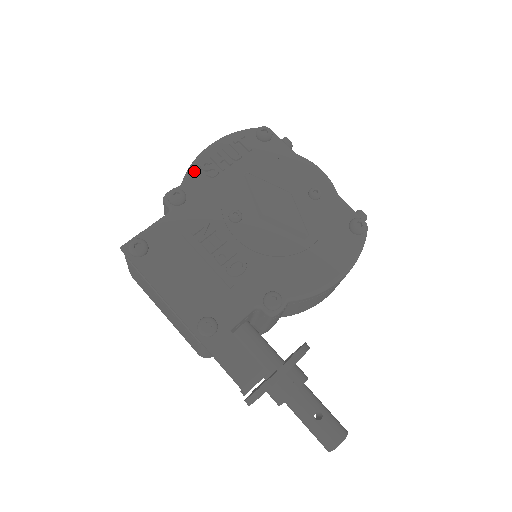
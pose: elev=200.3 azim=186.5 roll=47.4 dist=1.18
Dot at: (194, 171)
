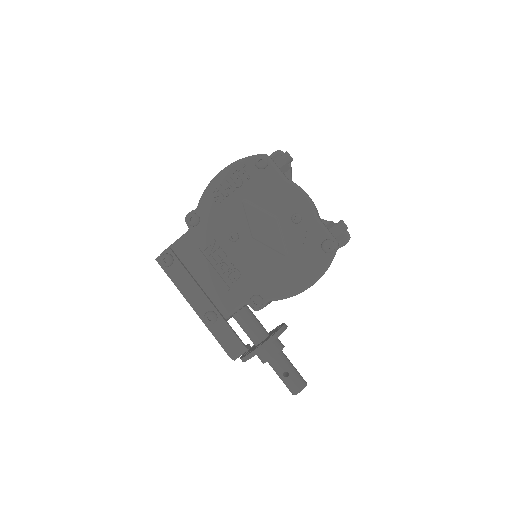
Dot at: (206, 197)
